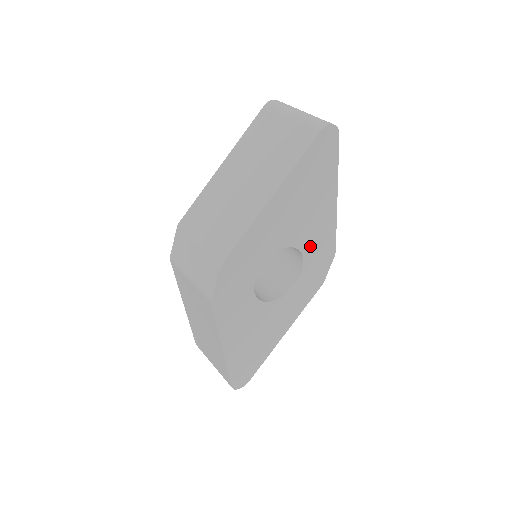
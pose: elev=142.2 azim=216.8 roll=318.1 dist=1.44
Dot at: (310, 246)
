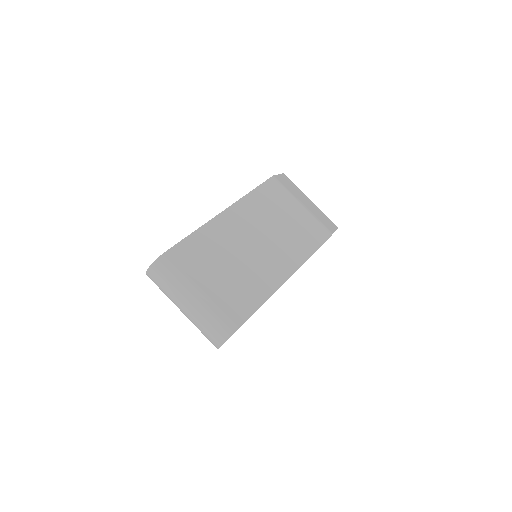
Dot at: occluded
